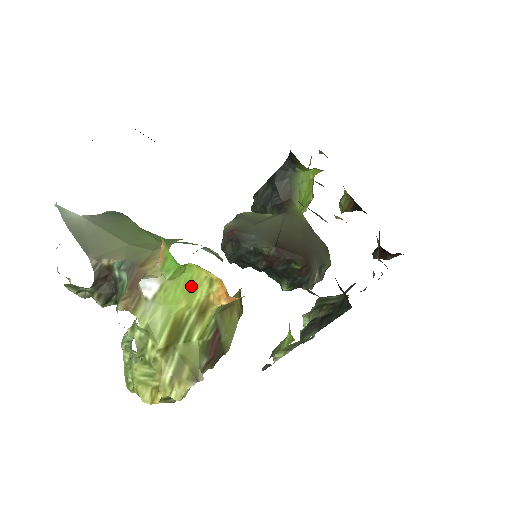
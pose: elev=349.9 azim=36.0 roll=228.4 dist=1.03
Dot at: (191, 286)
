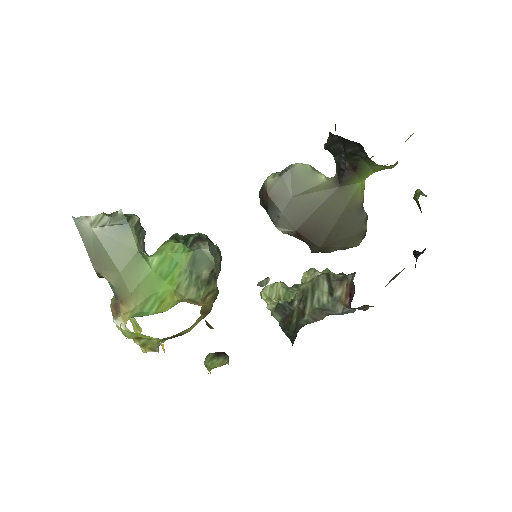
Dot at: (145, 335)
